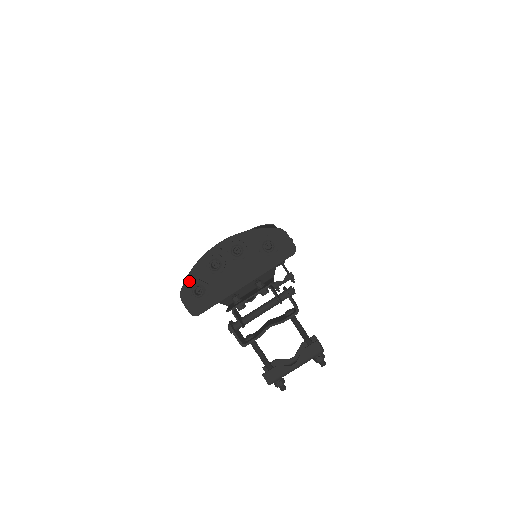
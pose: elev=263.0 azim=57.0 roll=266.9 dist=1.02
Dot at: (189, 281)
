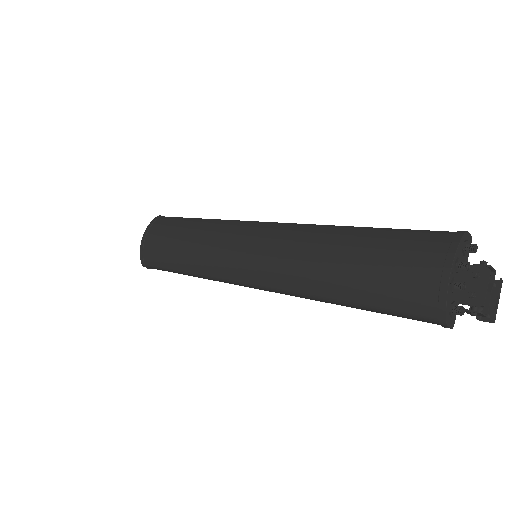
Dot at: (447, 310)
